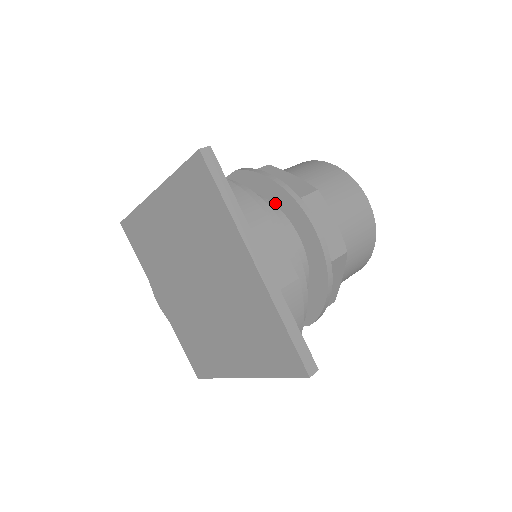
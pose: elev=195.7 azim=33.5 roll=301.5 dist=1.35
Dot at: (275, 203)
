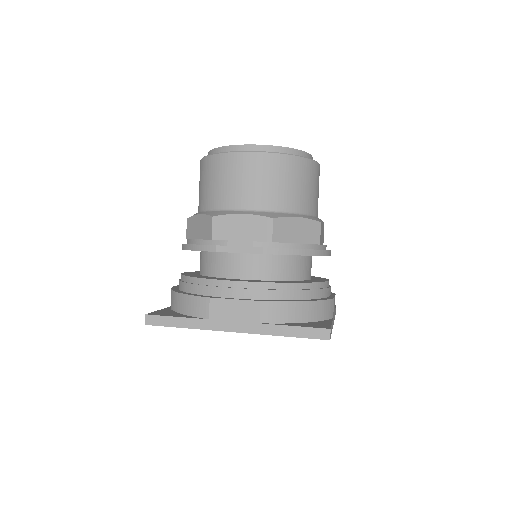
Dot at: (300, 255)
